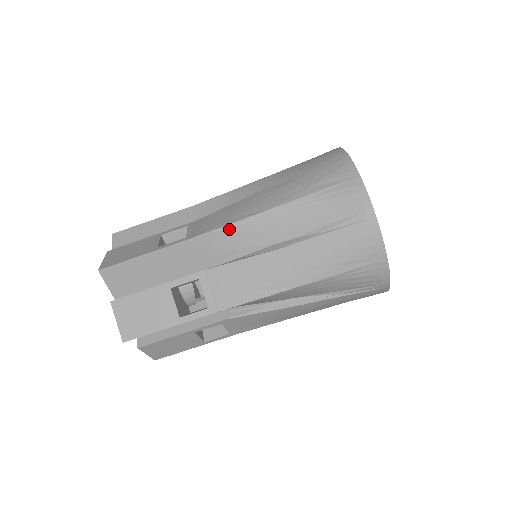
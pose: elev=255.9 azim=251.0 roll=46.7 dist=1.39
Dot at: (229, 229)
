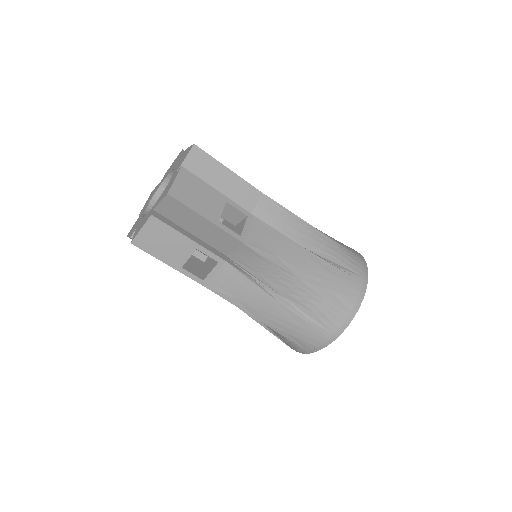
Dot at: (268, 262)
